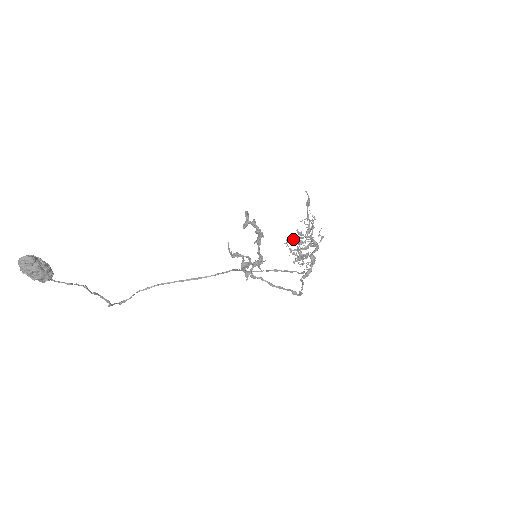
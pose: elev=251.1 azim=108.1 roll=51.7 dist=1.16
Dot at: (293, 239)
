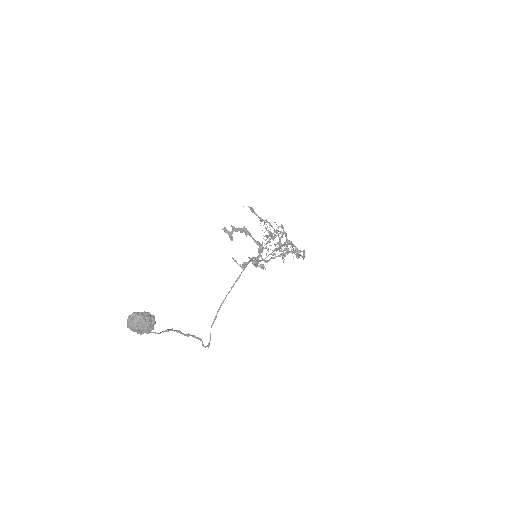
Dot at: (267, 242)
